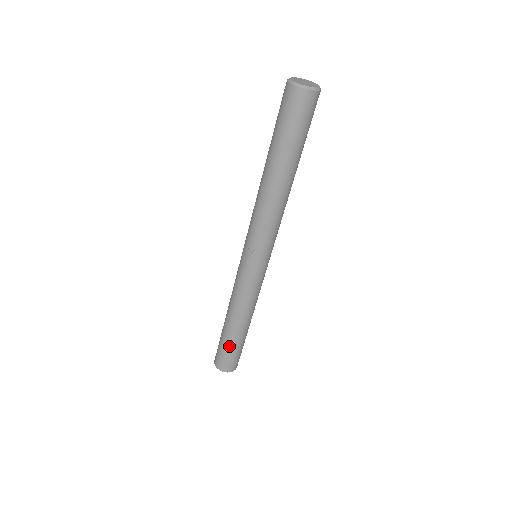
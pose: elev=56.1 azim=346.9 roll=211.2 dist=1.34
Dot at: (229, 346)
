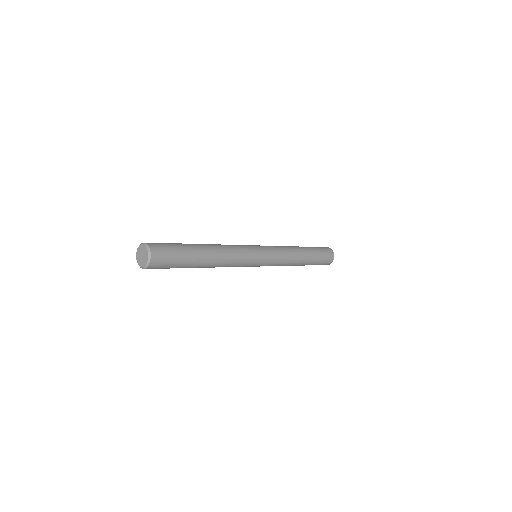
Dot at: occluded
